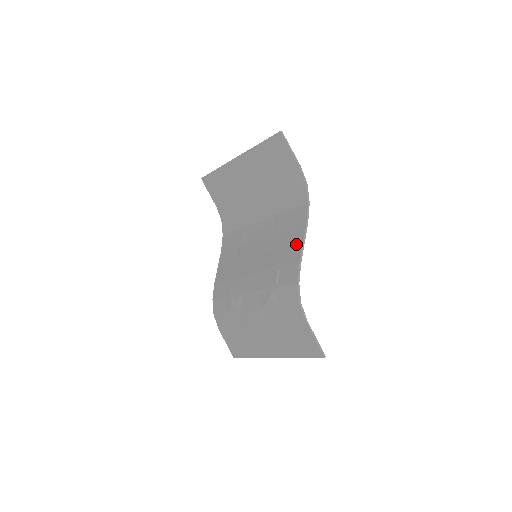
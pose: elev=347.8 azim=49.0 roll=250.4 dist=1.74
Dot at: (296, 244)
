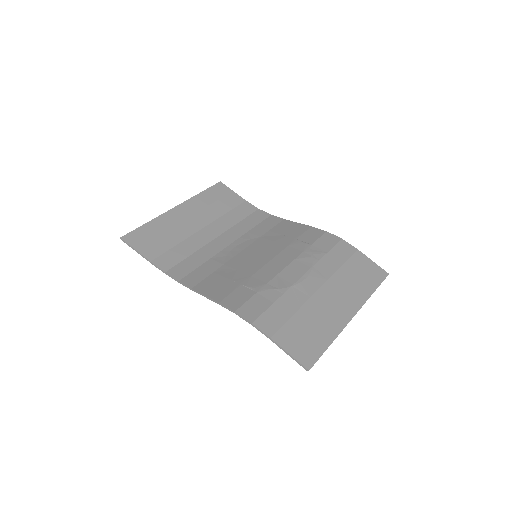
Dot at: (293, 226)
